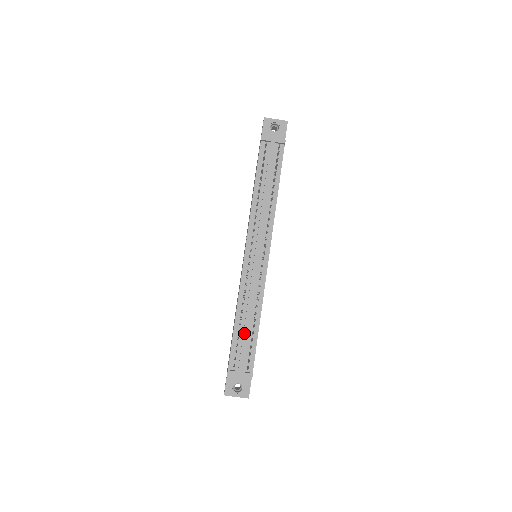
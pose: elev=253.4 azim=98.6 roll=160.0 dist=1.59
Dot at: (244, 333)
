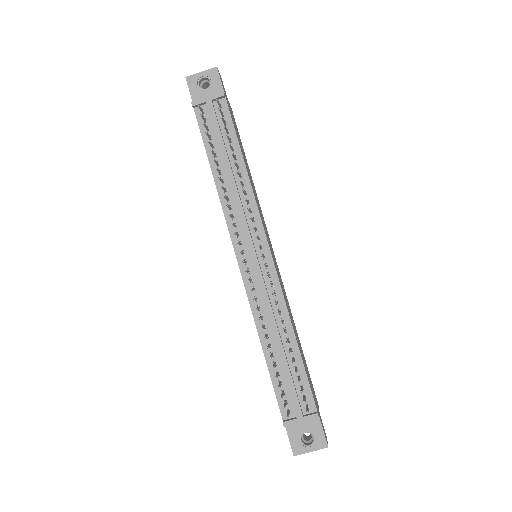
Dot at: (282, 364)
